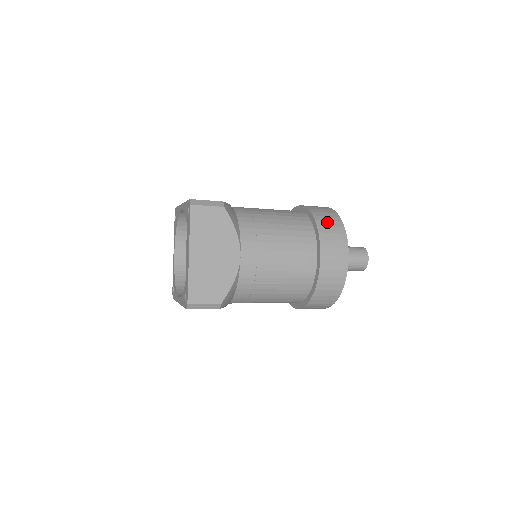
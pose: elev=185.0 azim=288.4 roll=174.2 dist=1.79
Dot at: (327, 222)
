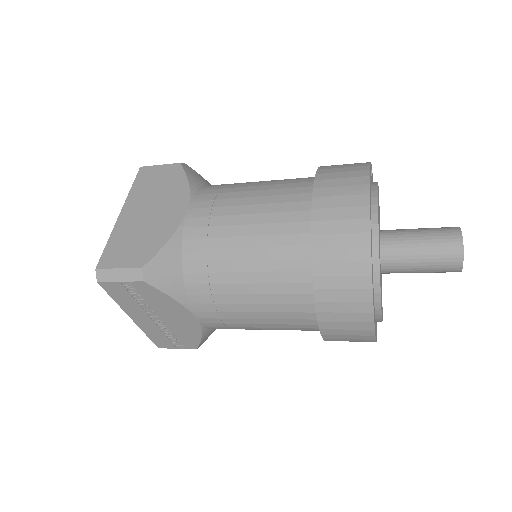
Dot at: occluded
